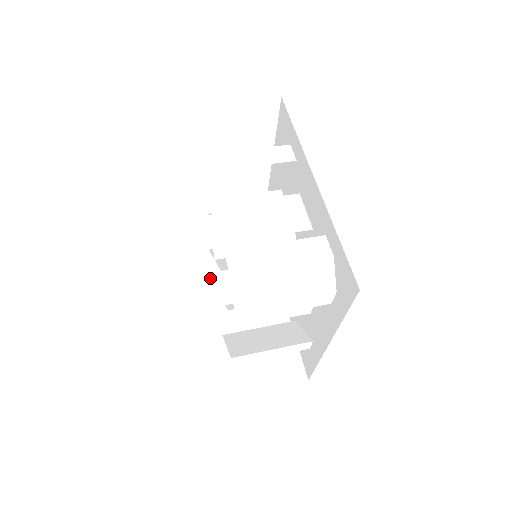
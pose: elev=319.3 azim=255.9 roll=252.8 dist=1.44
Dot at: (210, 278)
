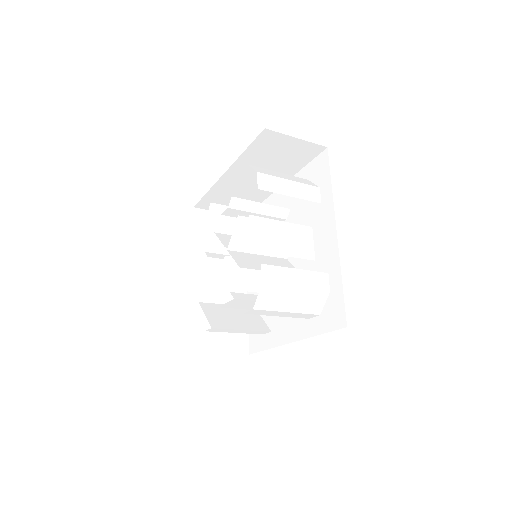
Dot at: occluded
